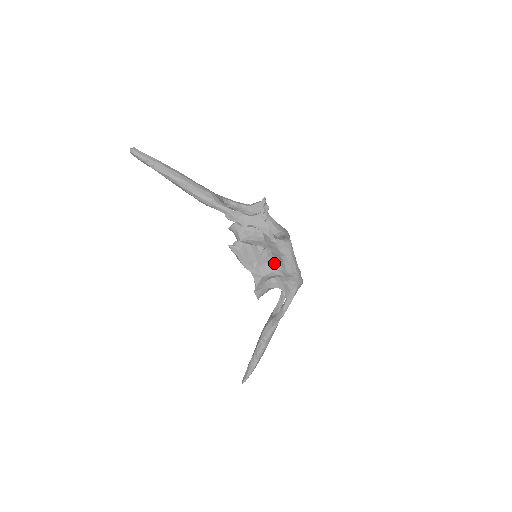
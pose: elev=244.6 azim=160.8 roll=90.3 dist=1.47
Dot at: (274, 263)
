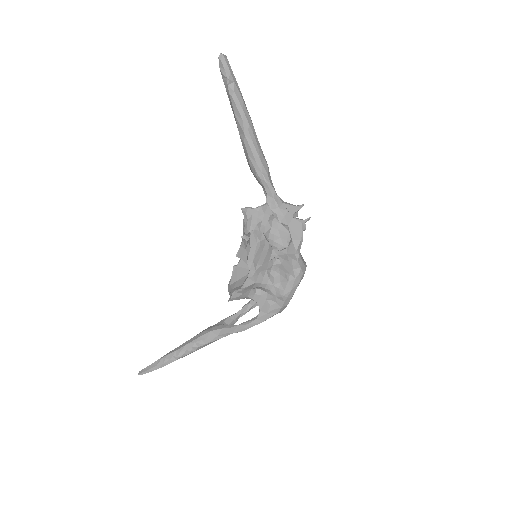
Dot at: (274, 276)
